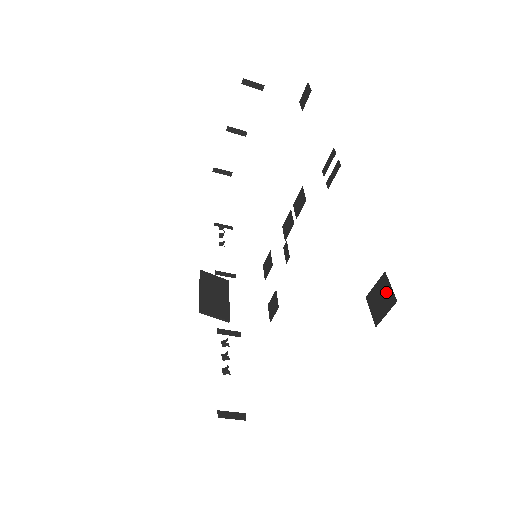
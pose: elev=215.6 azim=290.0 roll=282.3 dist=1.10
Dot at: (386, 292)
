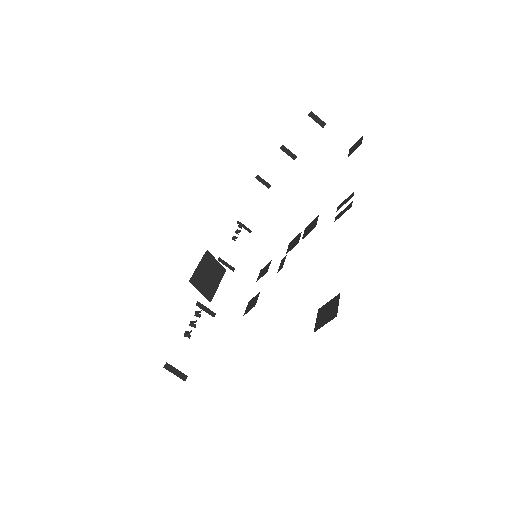
Dot at: (333, 308)
